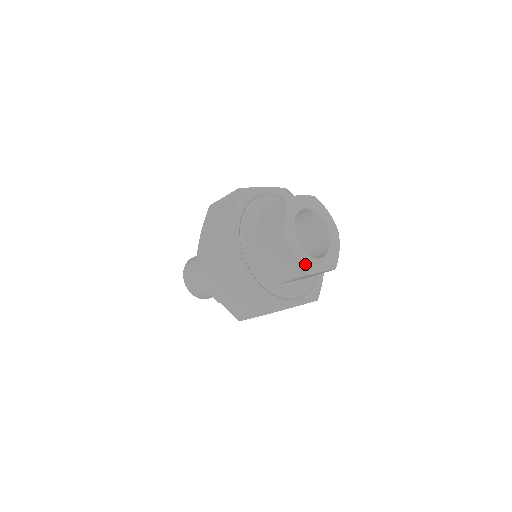
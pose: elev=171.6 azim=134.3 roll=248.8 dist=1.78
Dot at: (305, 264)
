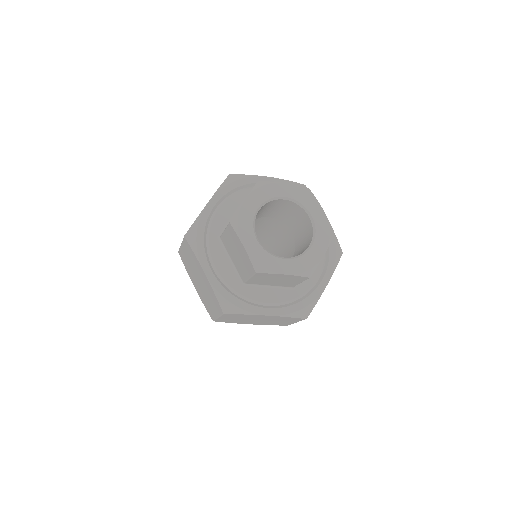
Dot at: (254, 259)
